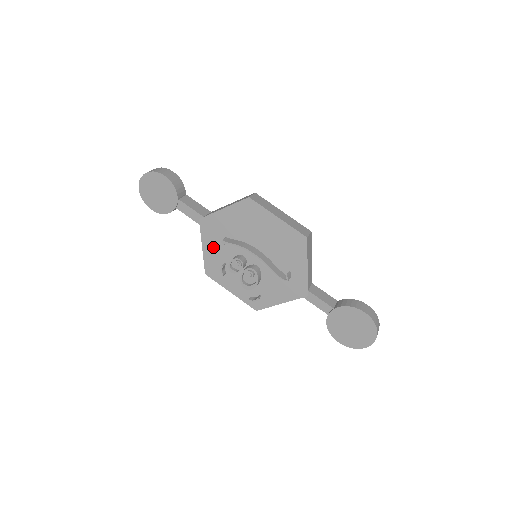
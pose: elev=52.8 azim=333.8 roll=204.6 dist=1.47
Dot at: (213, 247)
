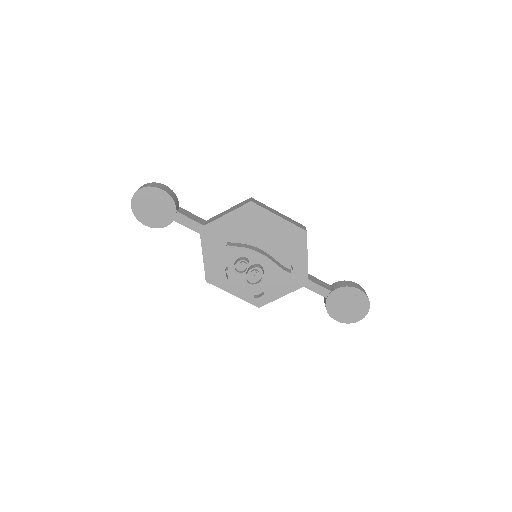
Dot at: (214, 254)
